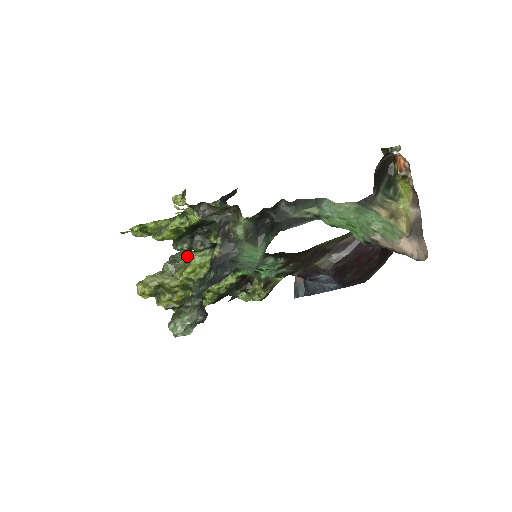
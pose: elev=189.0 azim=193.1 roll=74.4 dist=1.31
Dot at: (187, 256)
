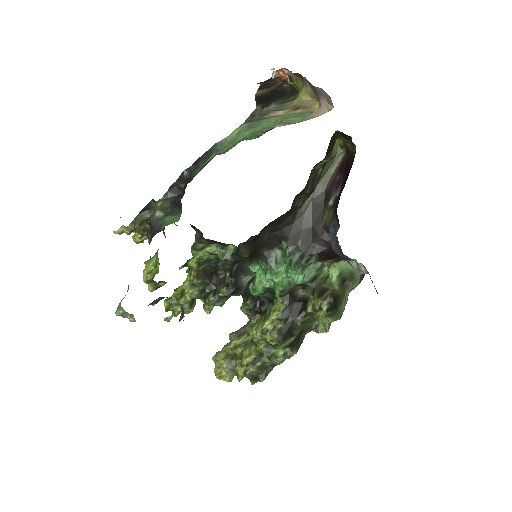
Dot at: occluded
